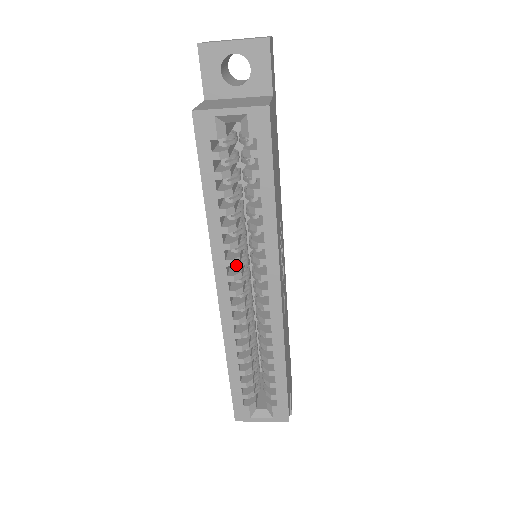
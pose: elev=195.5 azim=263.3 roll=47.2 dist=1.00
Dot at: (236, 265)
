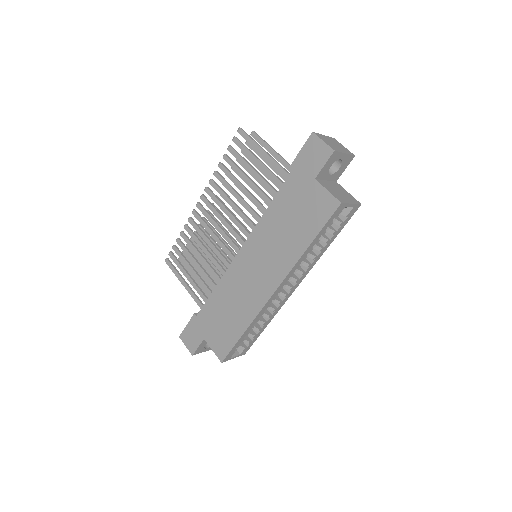
Dot at: occluded
